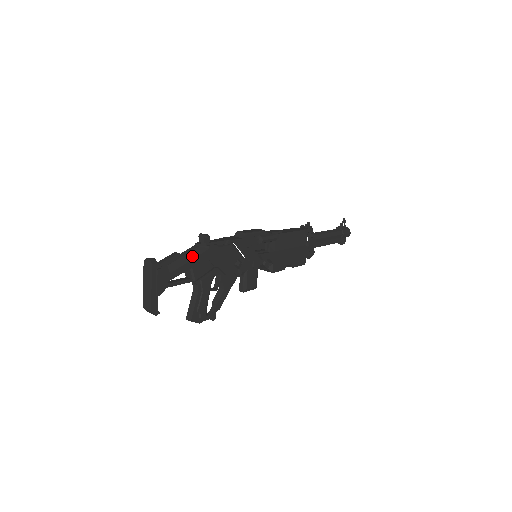
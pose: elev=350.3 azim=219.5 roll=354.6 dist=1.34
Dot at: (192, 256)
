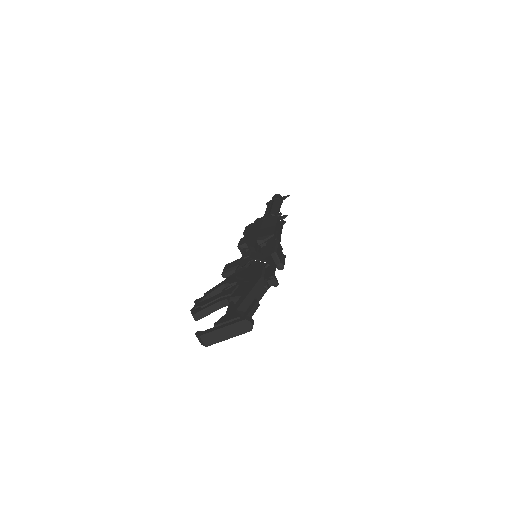
Dot at: occluded
